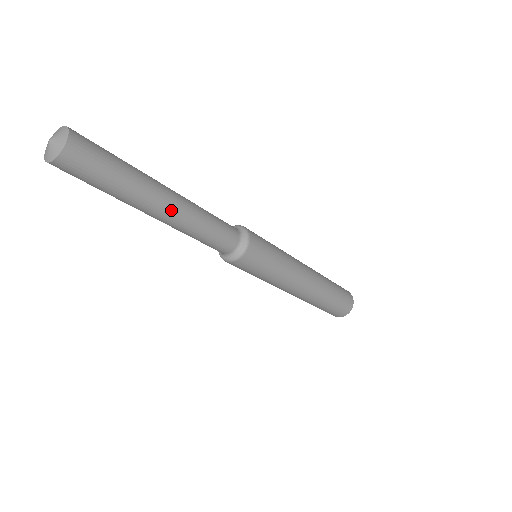
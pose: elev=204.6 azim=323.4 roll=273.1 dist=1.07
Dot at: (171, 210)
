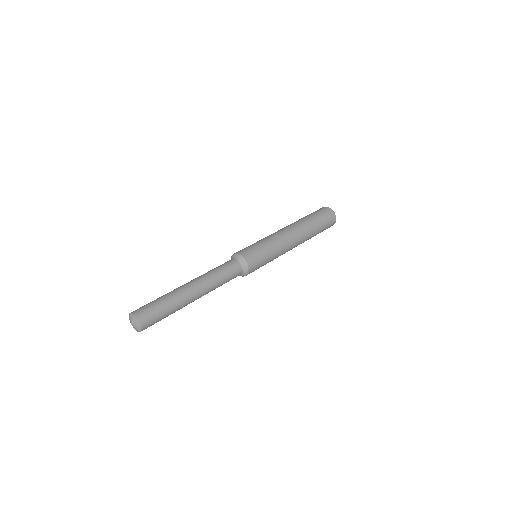
Dot at: occluded
